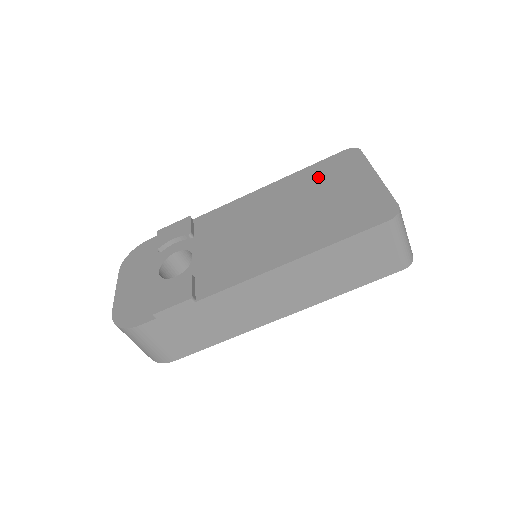
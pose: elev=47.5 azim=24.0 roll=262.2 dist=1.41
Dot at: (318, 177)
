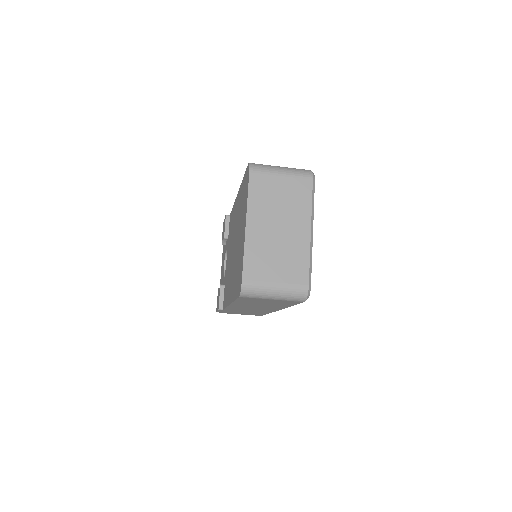
Dot at: (241, 202)
